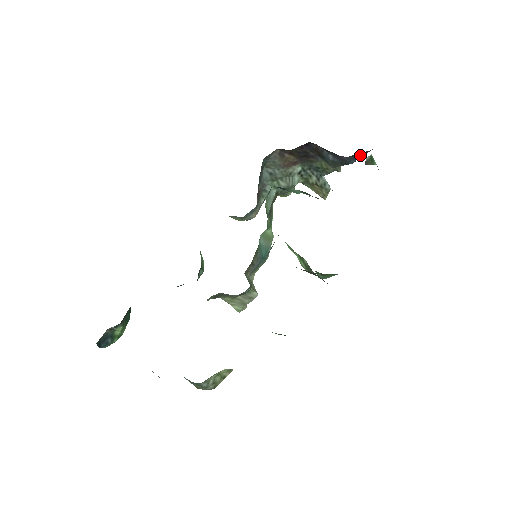
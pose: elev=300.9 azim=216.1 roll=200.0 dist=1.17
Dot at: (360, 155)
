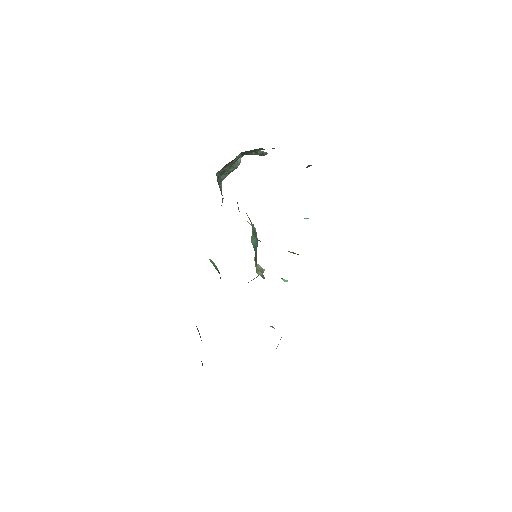
Dot at: occluded
